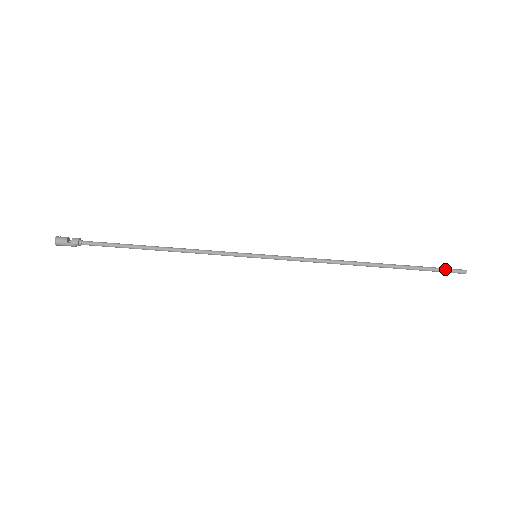
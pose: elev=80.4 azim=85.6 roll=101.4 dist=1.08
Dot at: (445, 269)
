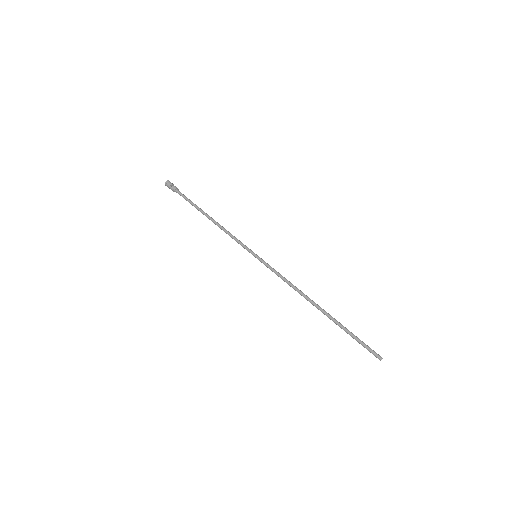
Dot at: (367, 346)
